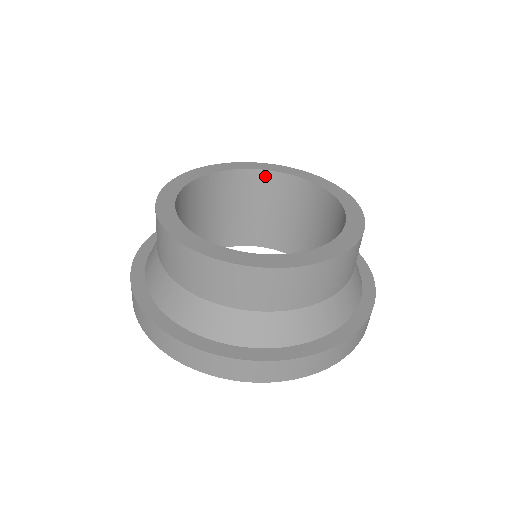
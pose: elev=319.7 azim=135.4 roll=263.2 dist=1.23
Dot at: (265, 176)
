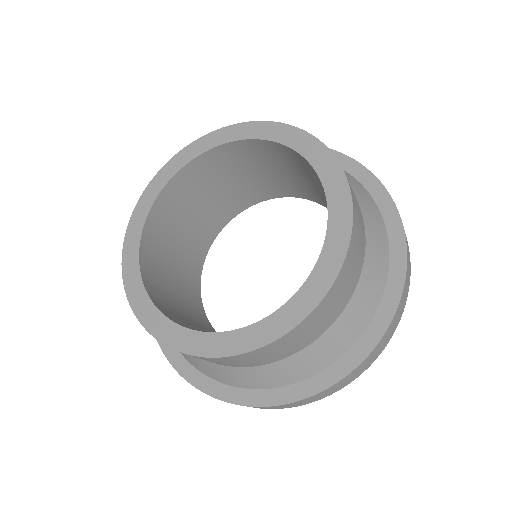
Dot at: (294, 153)
